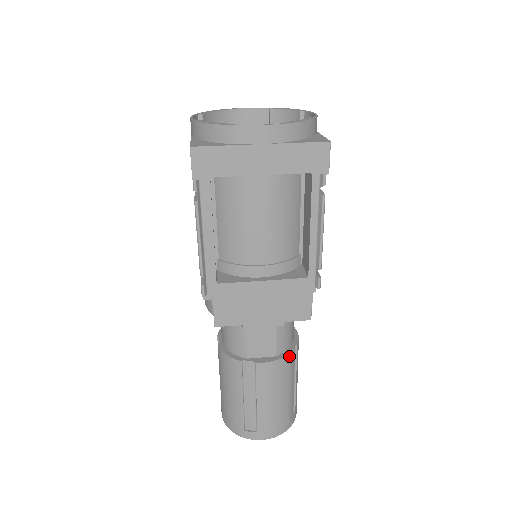
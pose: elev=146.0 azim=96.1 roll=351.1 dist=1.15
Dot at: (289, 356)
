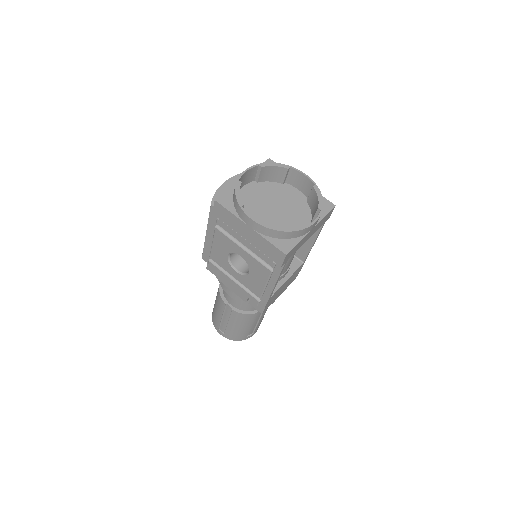
Dot at: occluded
